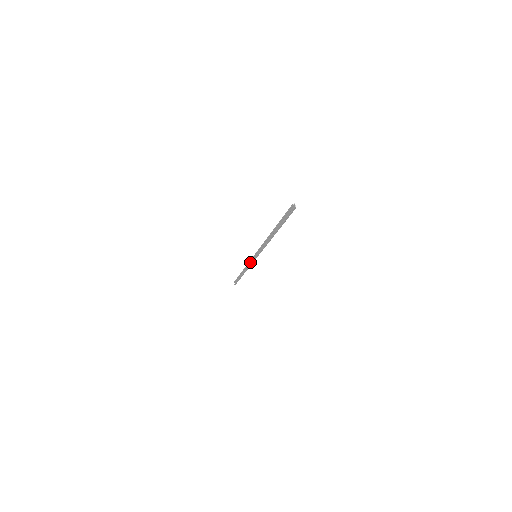
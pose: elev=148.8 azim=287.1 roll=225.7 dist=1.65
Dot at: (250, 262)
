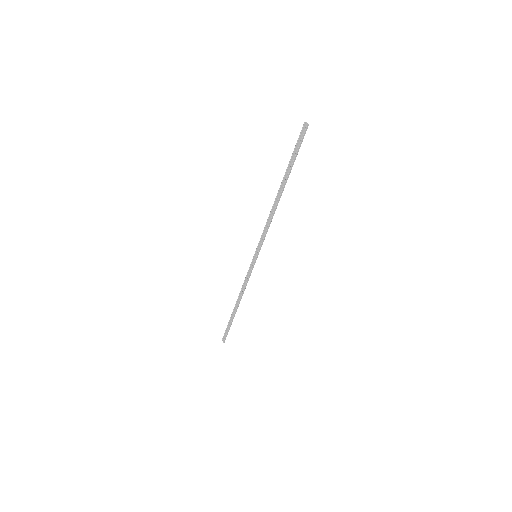
Dot at: (247, 277)
